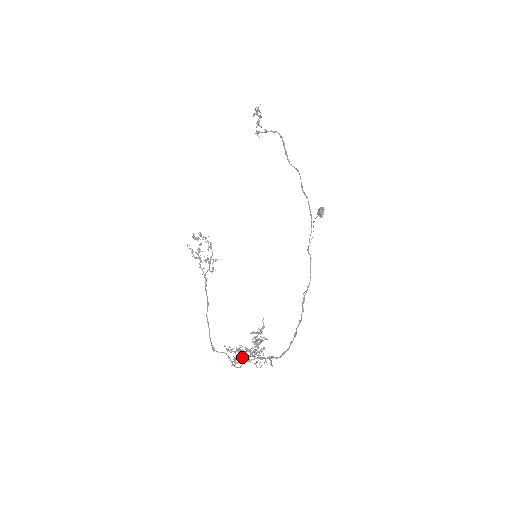
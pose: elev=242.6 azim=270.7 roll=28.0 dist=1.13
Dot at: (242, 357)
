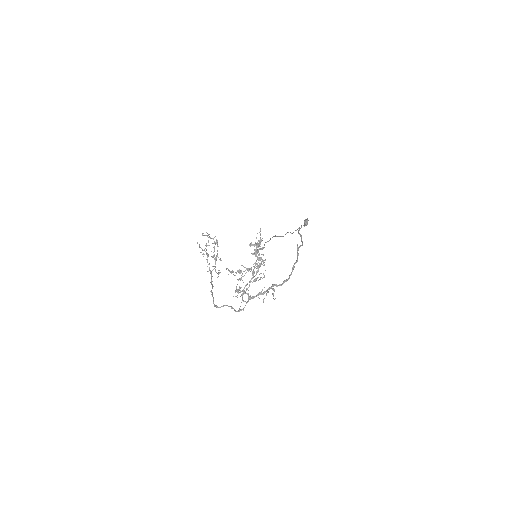
Dot at: (244, 287)
